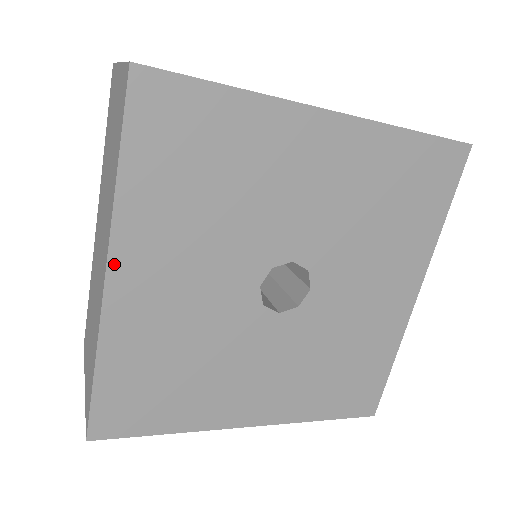
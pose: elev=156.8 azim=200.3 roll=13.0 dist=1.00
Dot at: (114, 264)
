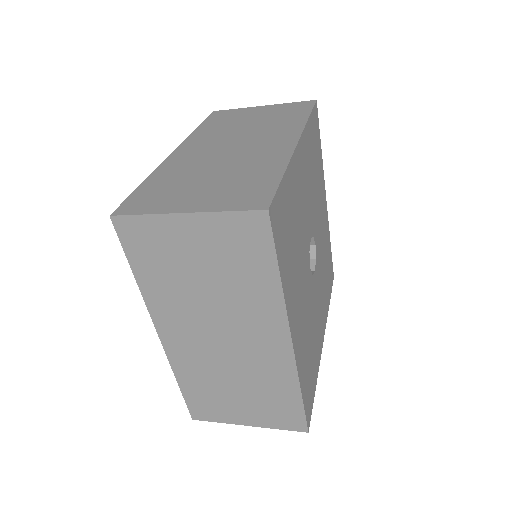
Dot at: (301, 142)
